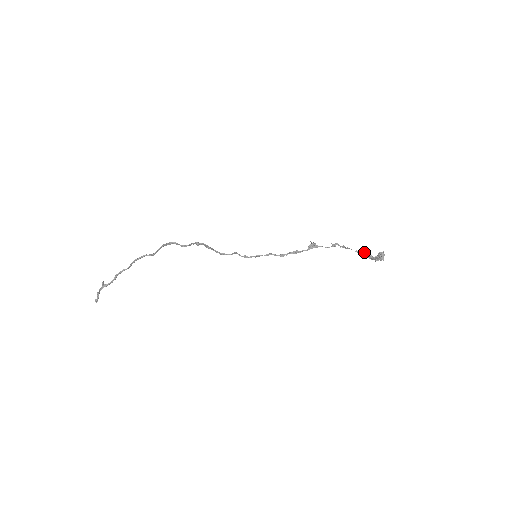
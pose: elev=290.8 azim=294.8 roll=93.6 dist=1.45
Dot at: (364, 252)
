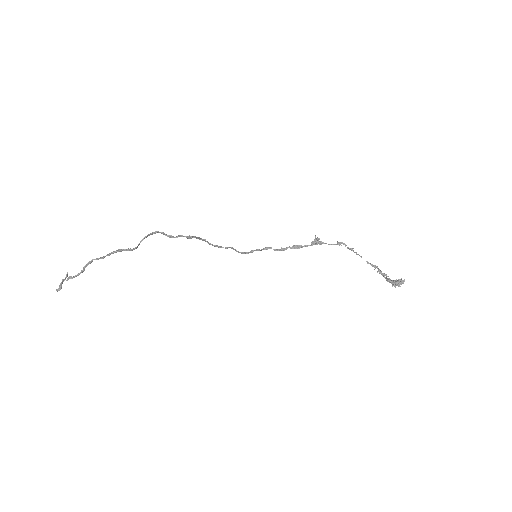
Dot at: occluded
